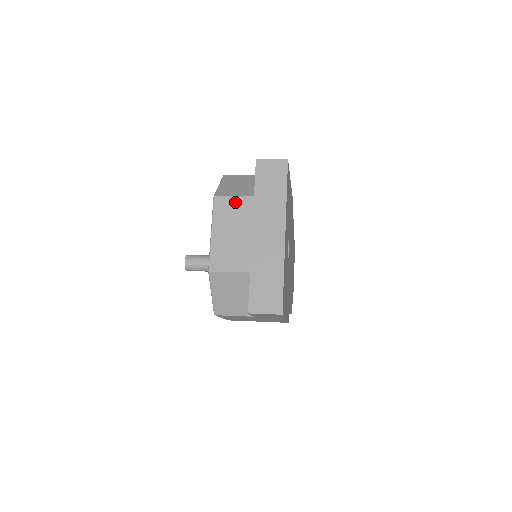
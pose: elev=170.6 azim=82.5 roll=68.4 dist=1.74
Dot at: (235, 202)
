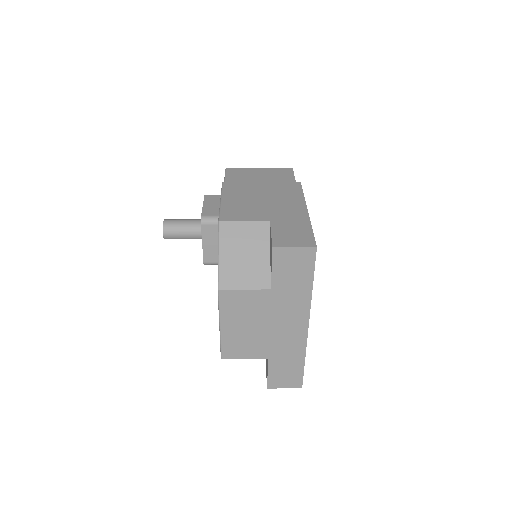
Dot at: (247, 296)
